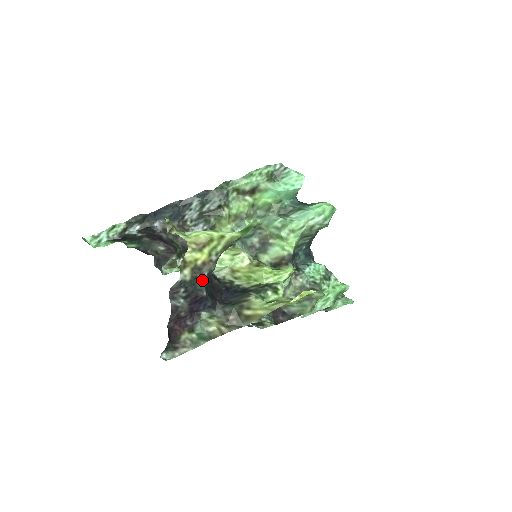
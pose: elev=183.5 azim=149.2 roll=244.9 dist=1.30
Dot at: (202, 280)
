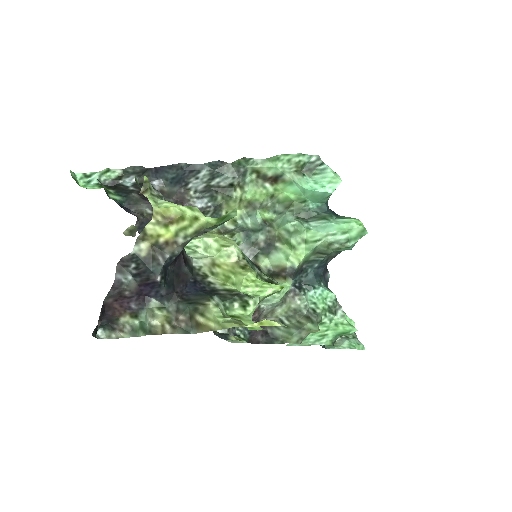
Dot at: (160, 262)
